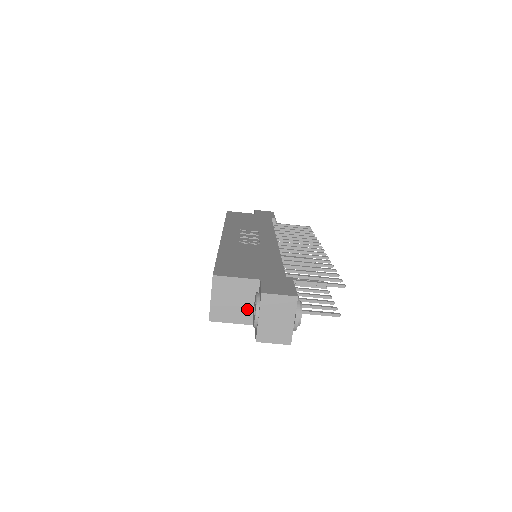
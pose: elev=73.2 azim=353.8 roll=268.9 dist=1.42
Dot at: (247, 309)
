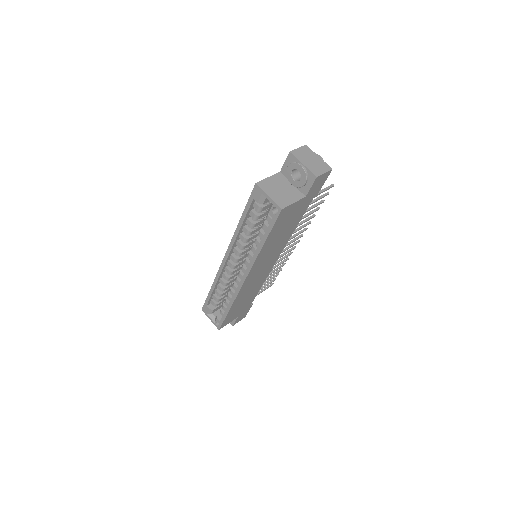
Dot at: (292, 190)
